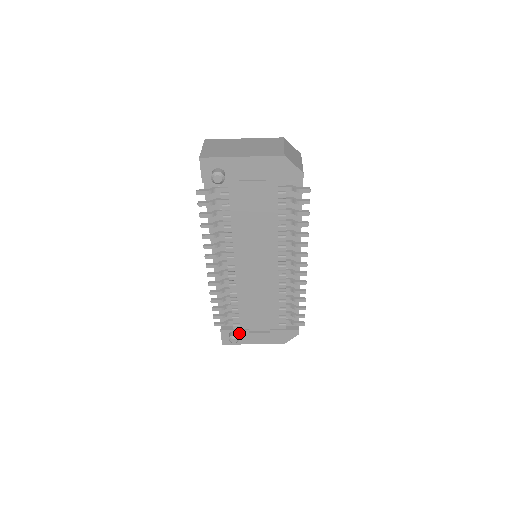
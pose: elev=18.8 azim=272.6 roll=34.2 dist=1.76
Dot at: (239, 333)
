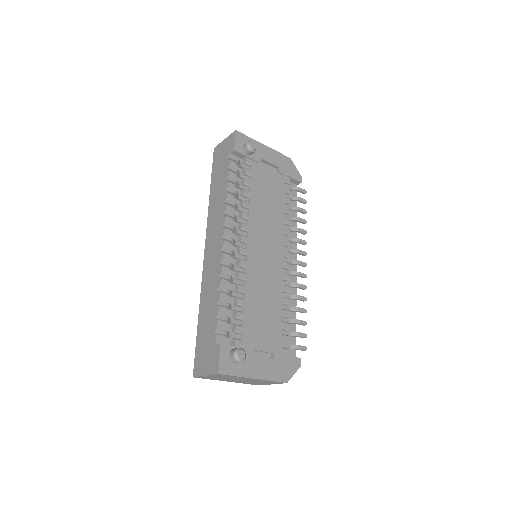
Dot at: occluded
